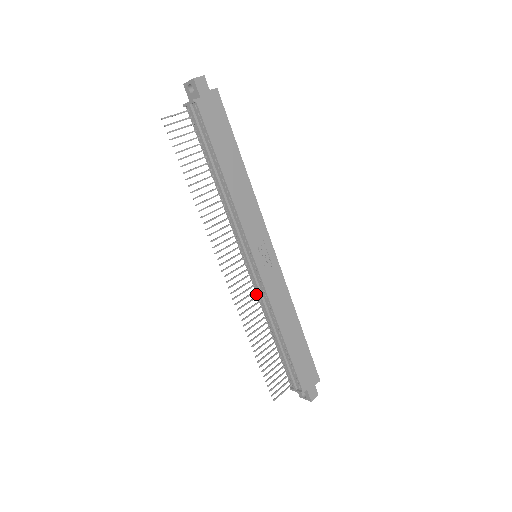
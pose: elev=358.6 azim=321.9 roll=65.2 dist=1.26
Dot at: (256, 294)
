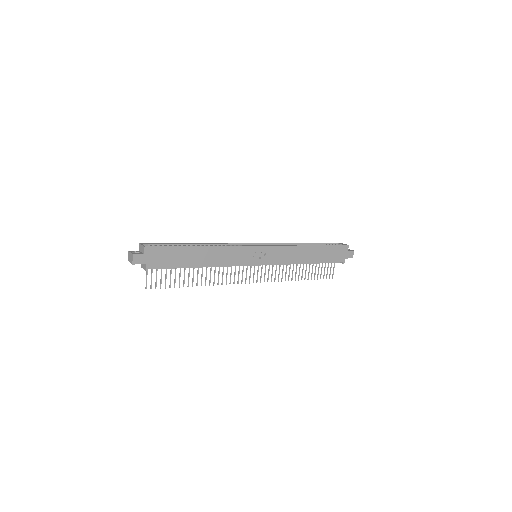
Dot at: occluded
